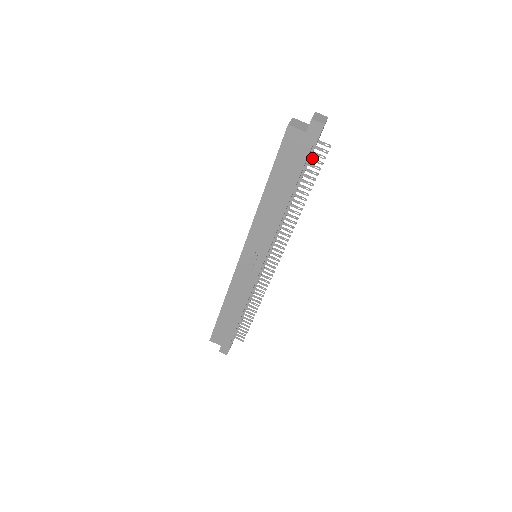
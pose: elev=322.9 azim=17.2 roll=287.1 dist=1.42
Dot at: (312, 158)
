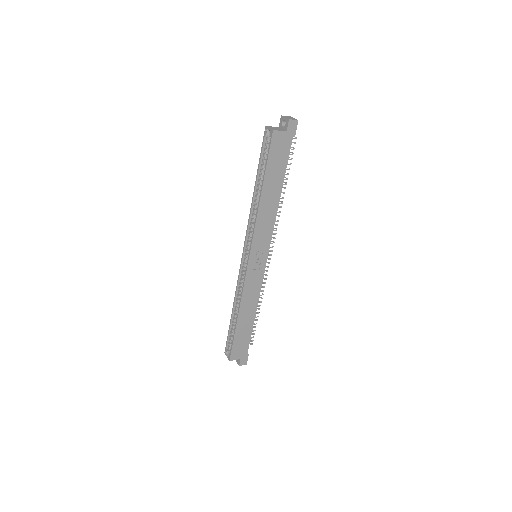
Dot at: occluded
